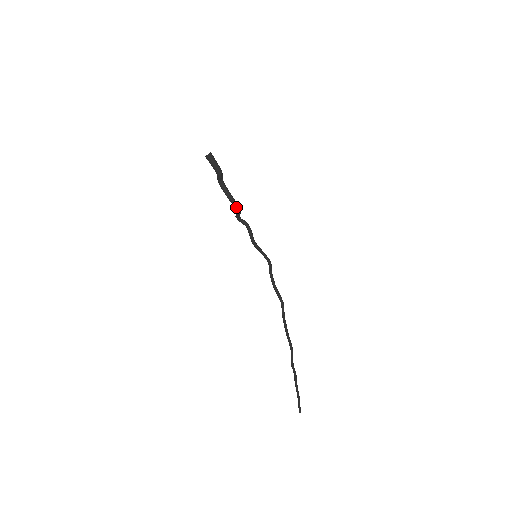
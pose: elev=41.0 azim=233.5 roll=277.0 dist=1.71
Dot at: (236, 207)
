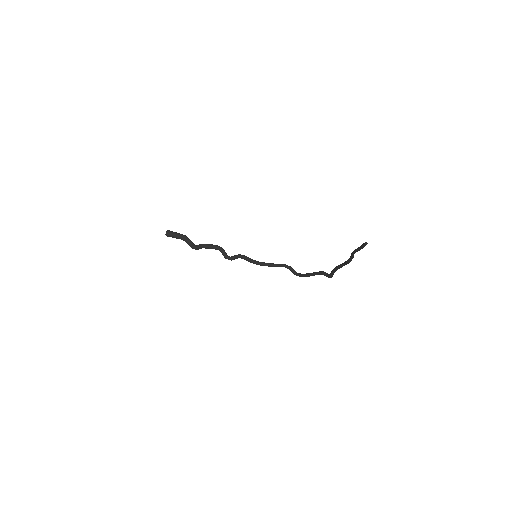
Dot at: (215, 247)
